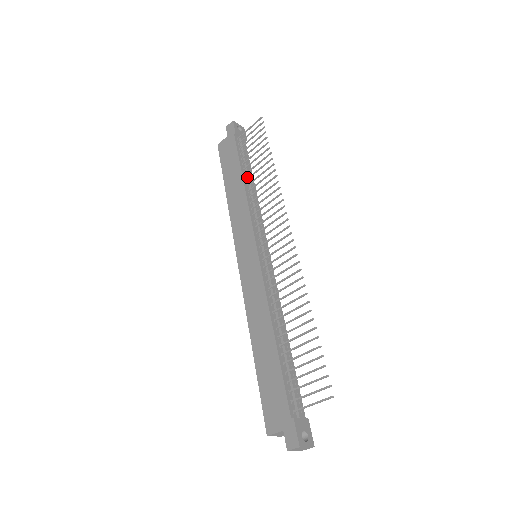
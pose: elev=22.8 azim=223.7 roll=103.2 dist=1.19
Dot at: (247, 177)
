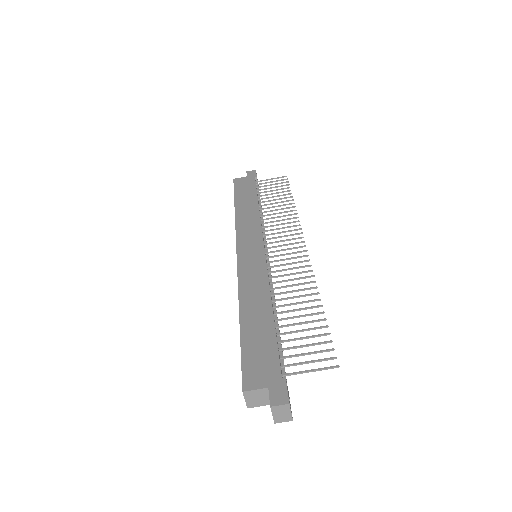
Dot at: (259, 206)
